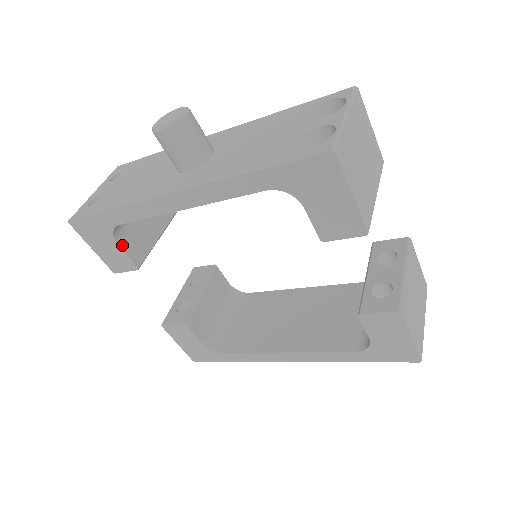
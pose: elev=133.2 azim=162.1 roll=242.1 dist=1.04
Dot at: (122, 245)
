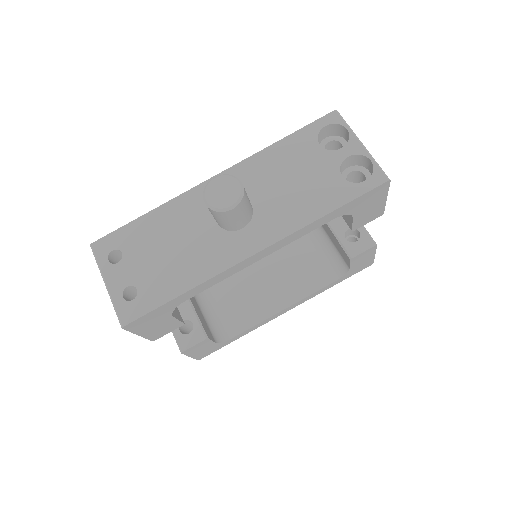
Dot at: (173, 315)
